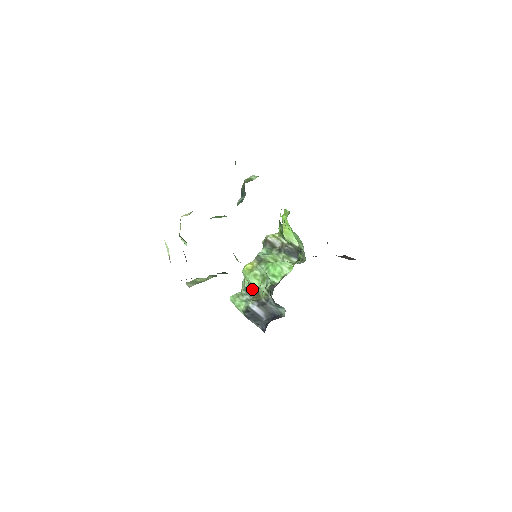
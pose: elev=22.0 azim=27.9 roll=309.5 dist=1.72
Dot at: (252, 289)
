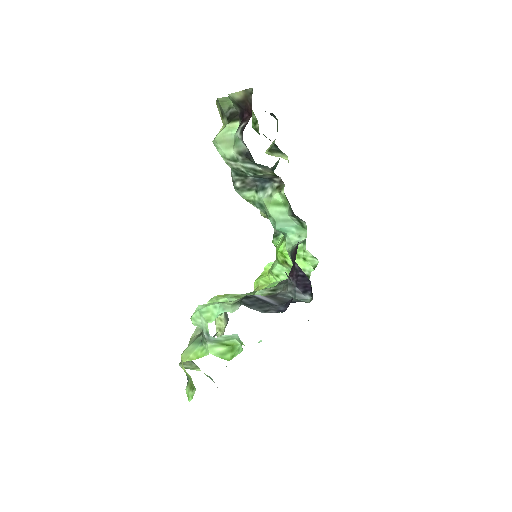
Dot at: occluded
